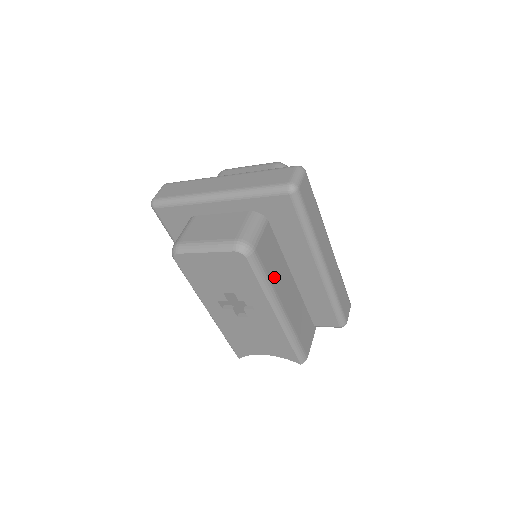
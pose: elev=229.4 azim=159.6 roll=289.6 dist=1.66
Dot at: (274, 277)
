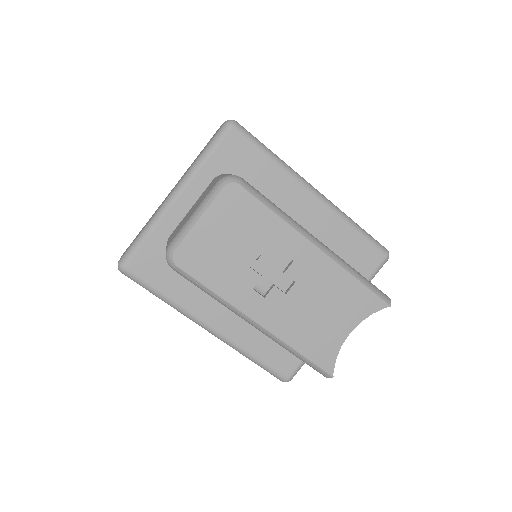
Dot at: occluded
